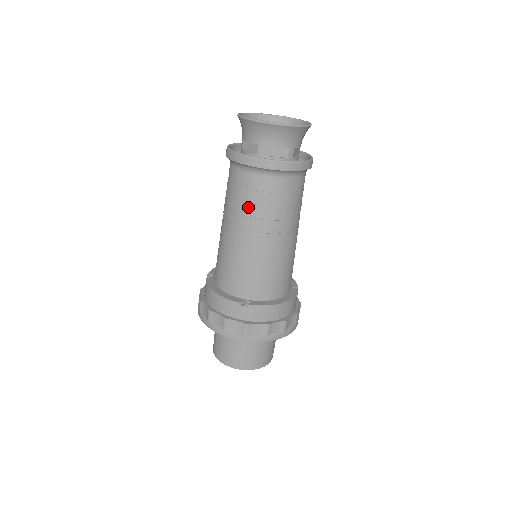
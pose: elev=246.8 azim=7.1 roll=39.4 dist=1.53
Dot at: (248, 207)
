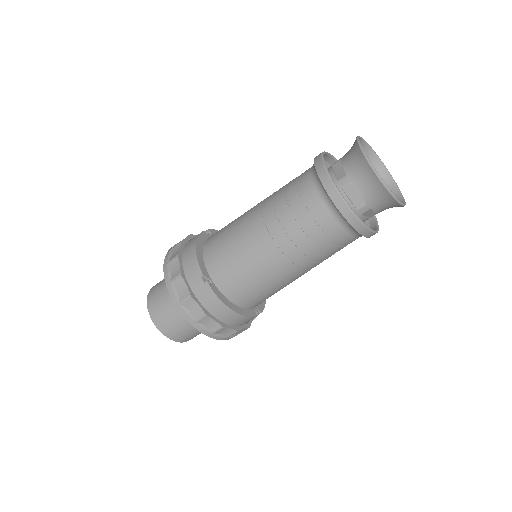
Dot at: (287, 213)
